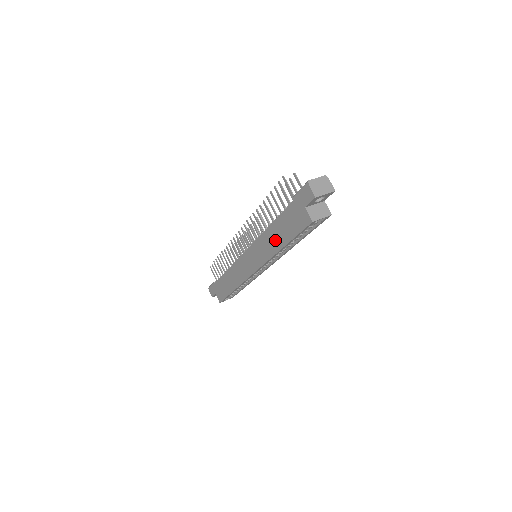
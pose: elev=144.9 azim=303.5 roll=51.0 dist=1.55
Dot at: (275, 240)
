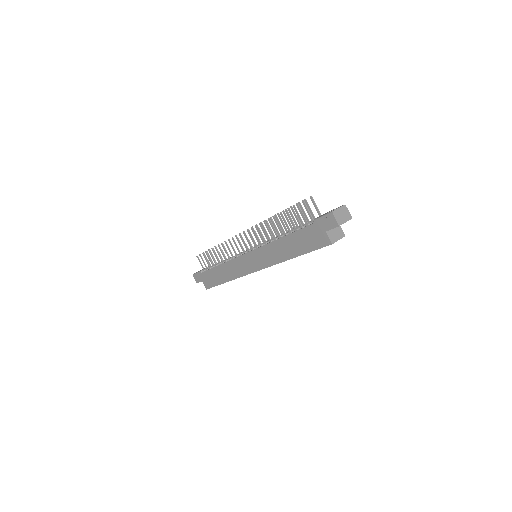
Dot at: (286, 250)
